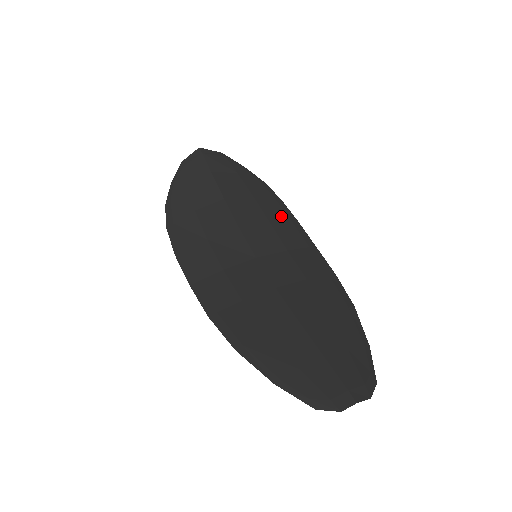
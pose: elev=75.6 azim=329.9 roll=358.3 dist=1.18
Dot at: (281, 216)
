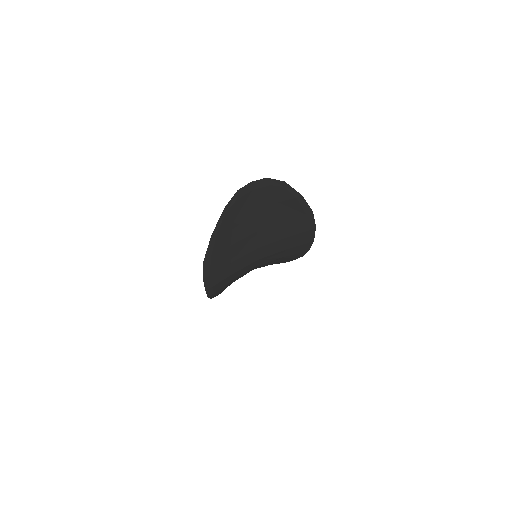
Dot at: occluded
